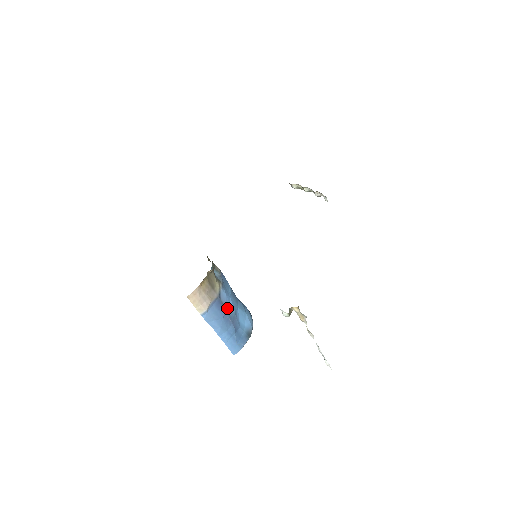
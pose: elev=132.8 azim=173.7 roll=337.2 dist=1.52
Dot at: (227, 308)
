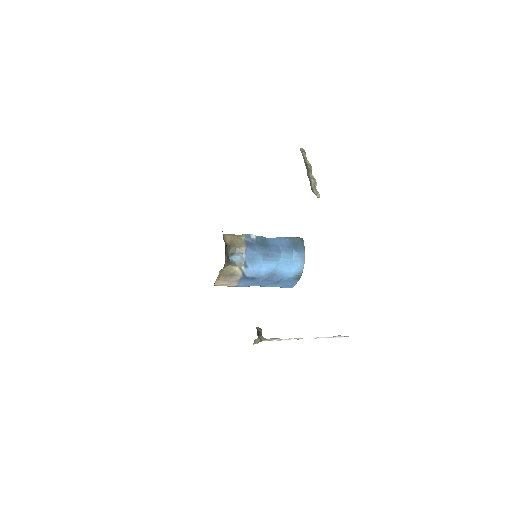
Dot at: (259, 275)
